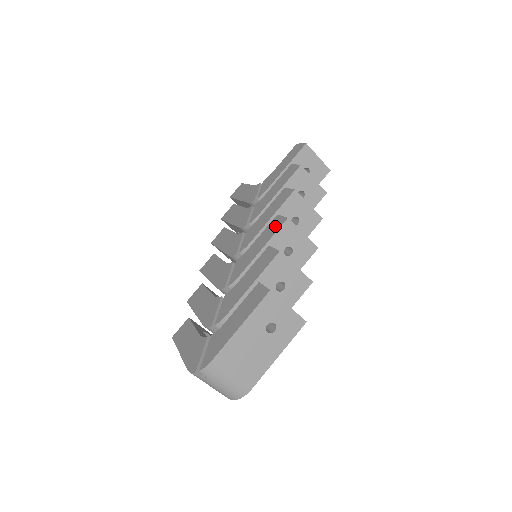
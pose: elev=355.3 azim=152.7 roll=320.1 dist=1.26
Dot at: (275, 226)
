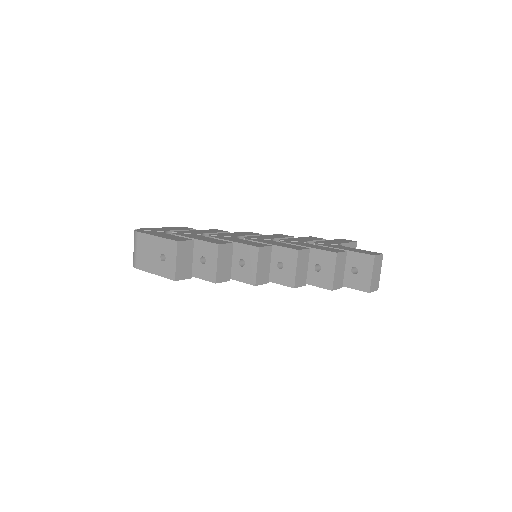
Dot at: (256, 244)
